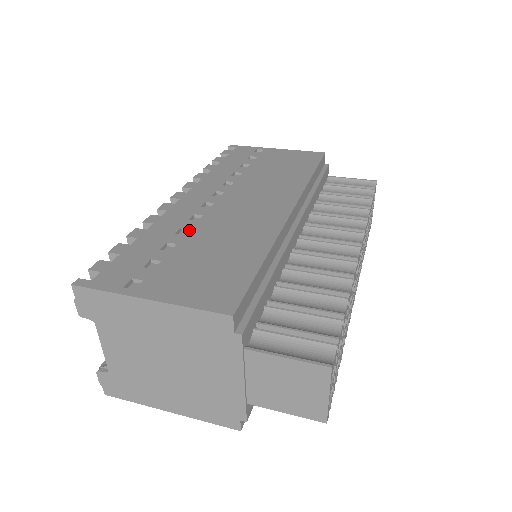
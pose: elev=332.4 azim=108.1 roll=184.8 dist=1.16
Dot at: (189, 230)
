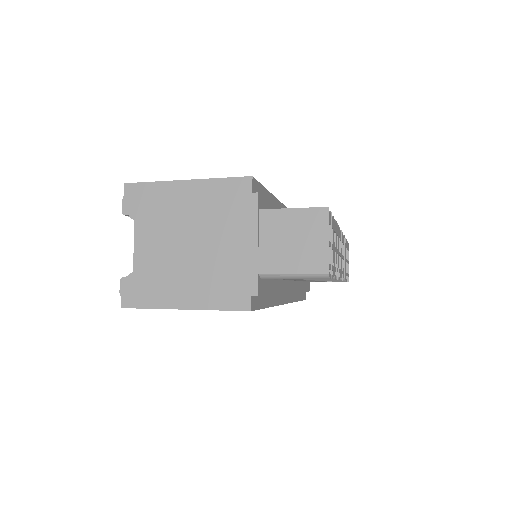
Dot at: occluded
